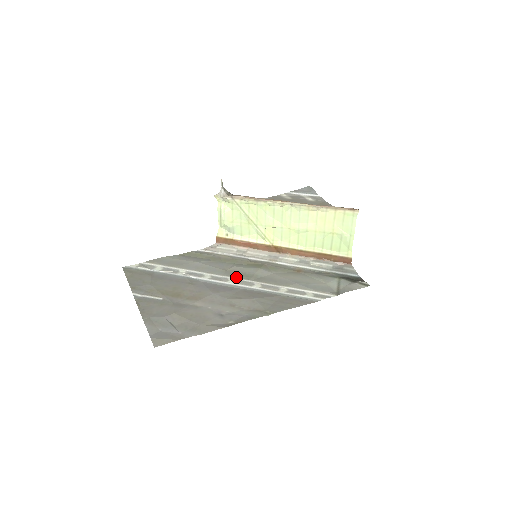
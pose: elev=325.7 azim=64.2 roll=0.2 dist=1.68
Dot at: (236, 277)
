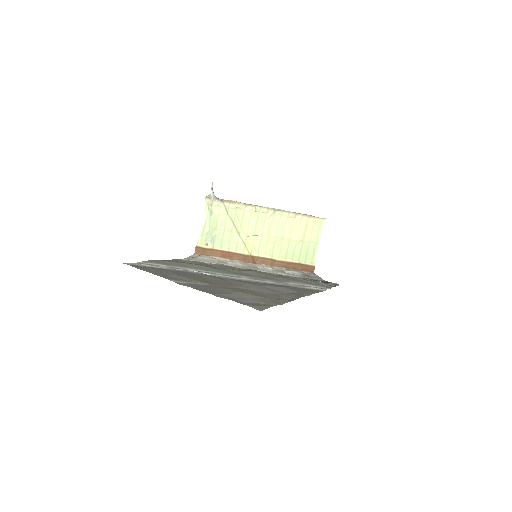
Dot at: (245, 276)
